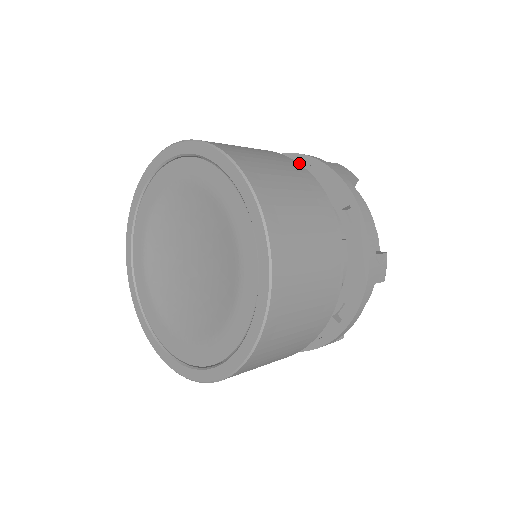
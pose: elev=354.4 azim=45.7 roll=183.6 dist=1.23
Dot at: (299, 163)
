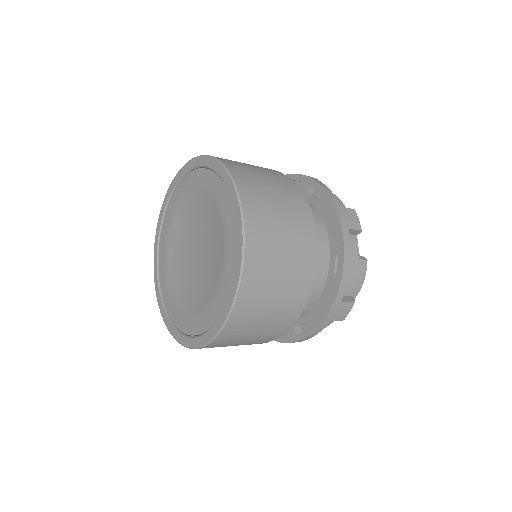
Dot at: (320, 196)
